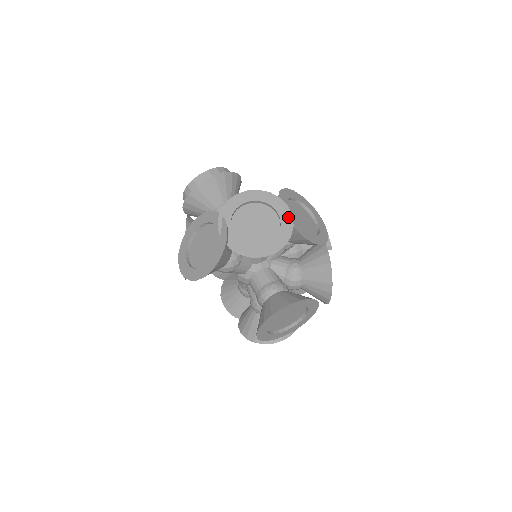
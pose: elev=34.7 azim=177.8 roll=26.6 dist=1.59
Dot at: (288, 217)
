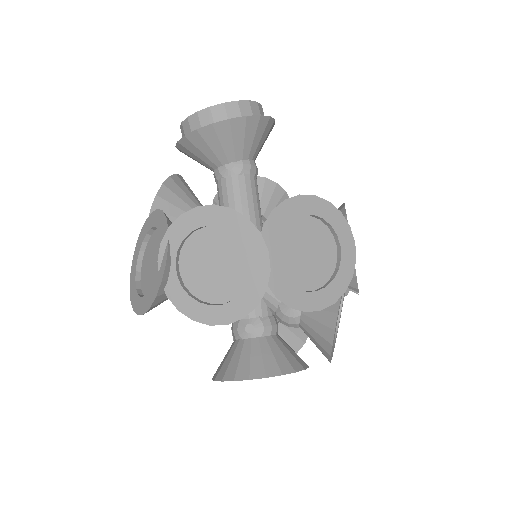
Dot at: (263, 272)
